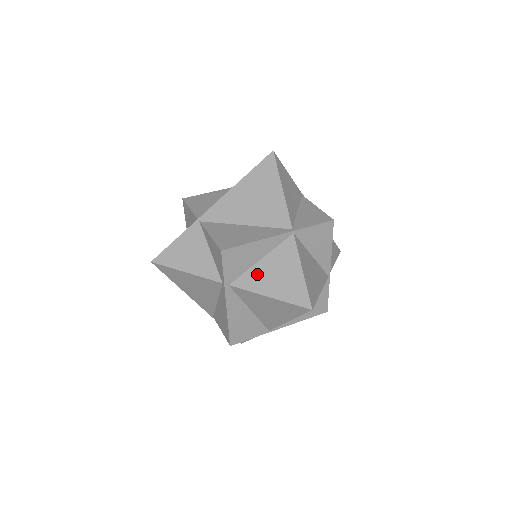
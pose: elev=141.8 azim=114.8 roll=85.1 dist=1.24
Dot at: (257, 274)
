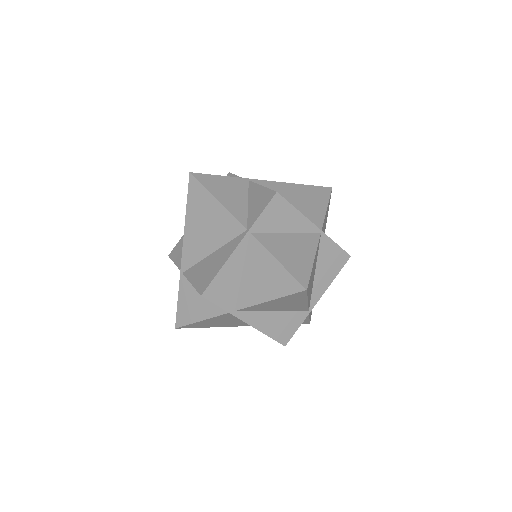
Dot at: (248, 288)
